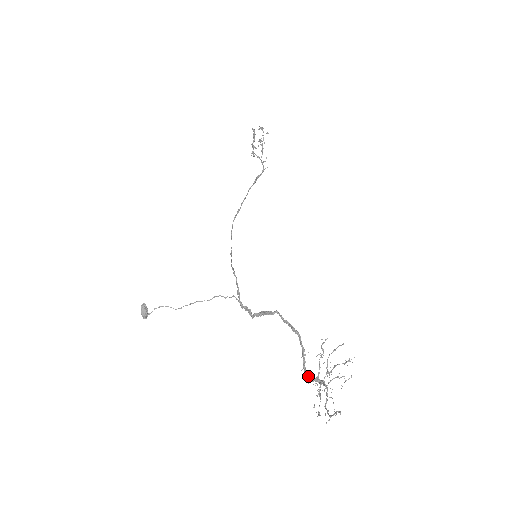
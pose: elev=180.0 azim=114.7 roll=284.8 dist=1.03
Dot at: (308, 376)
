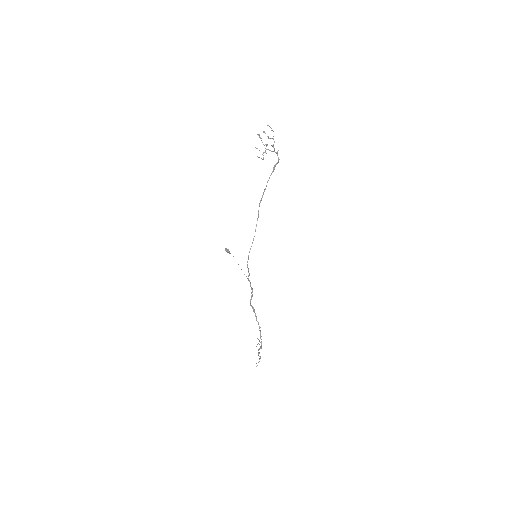
Dot at: (260, 338)
